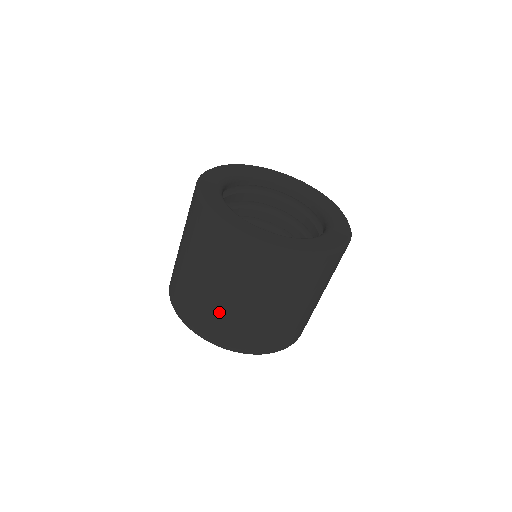
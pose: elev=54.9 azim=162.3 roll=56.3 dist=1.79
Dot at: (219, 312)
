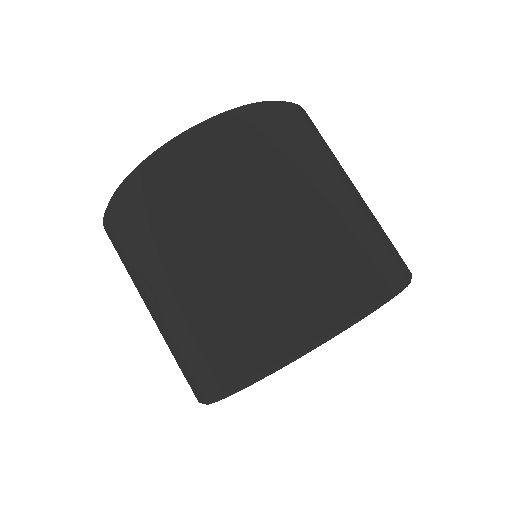
Dot at: (347, 228)
